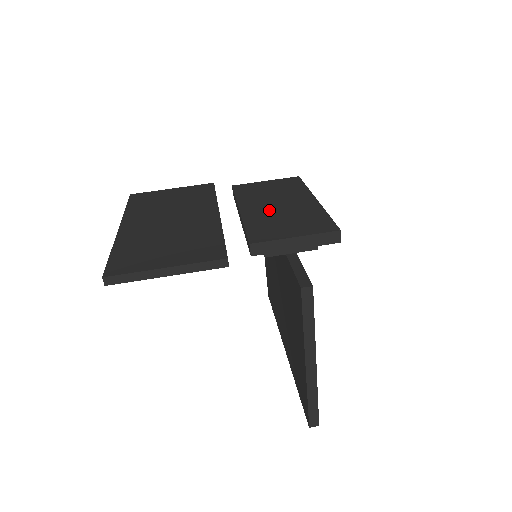
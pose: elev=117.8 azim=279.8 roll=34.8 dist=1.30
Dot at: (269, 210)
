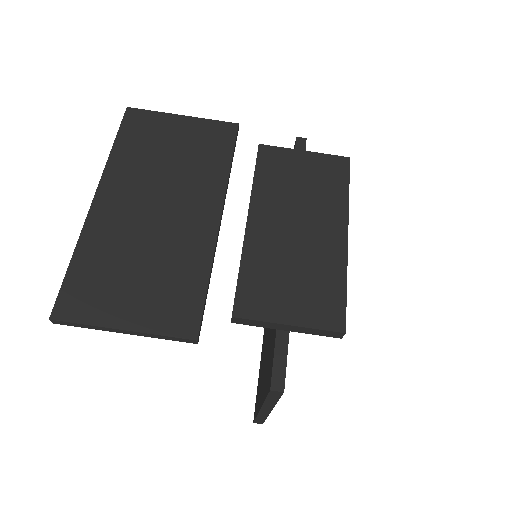
Dot at: (281, 239)
